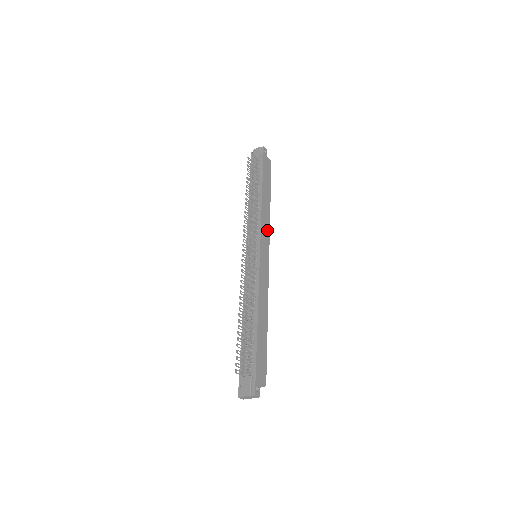
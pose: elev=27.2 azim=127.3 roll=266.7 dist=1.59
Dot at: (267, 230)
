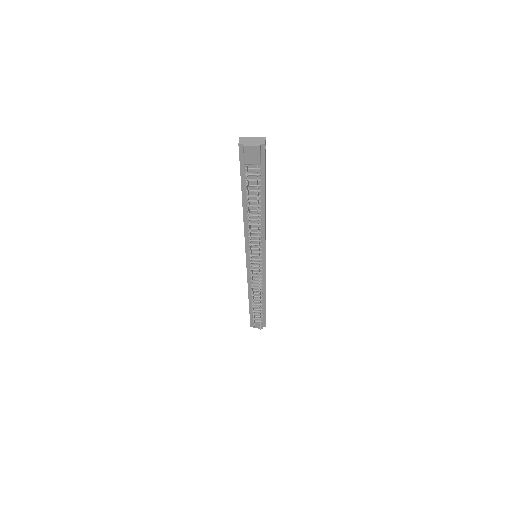
Dot at: occluded
